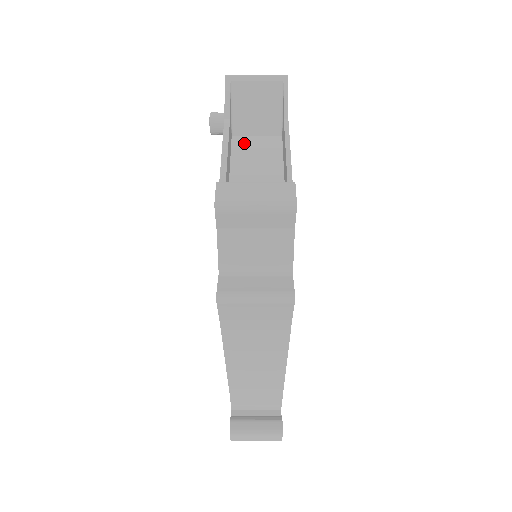
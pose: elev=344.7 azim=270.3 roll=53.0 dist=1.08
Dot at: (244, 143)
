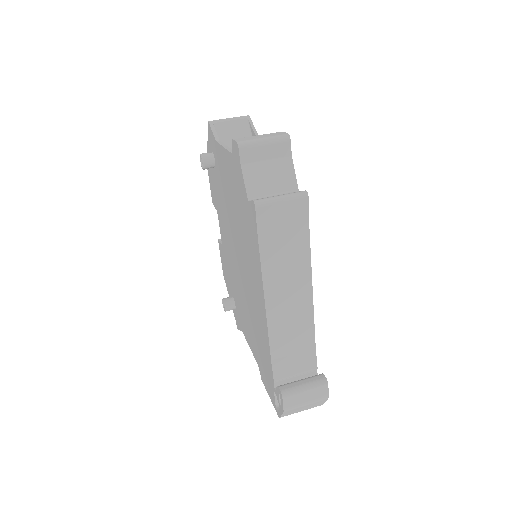
Dot at: occluded
